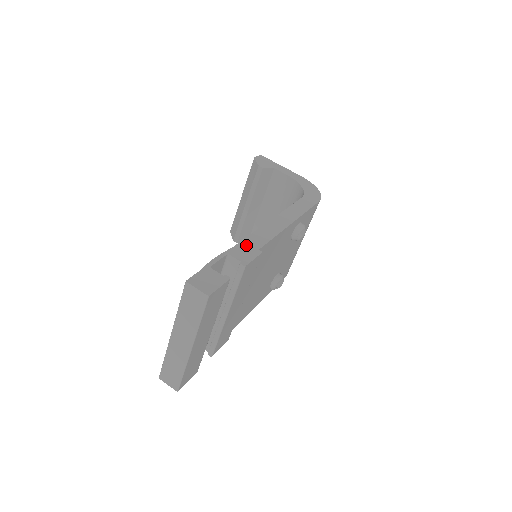
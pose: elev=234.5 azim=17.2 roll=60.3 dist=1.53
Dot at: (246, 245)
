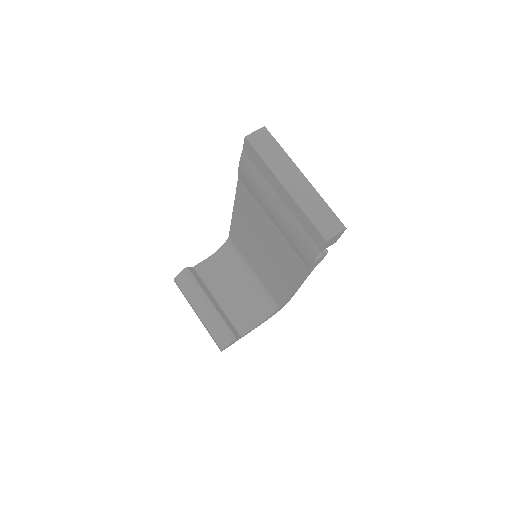
Dot at: occluded
